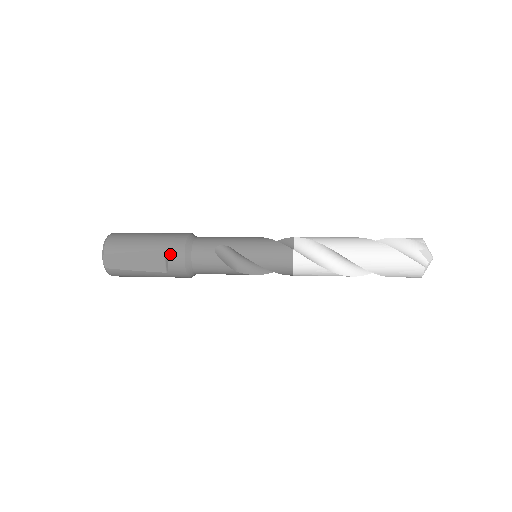
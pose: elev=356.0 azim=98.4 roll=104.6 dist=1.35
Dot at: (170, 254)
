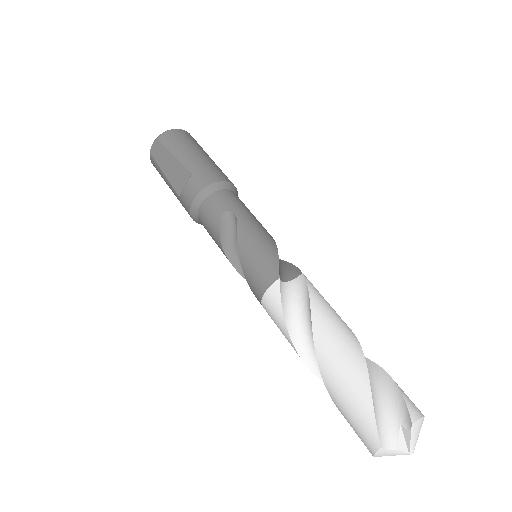
Dot at: (192, 181)
